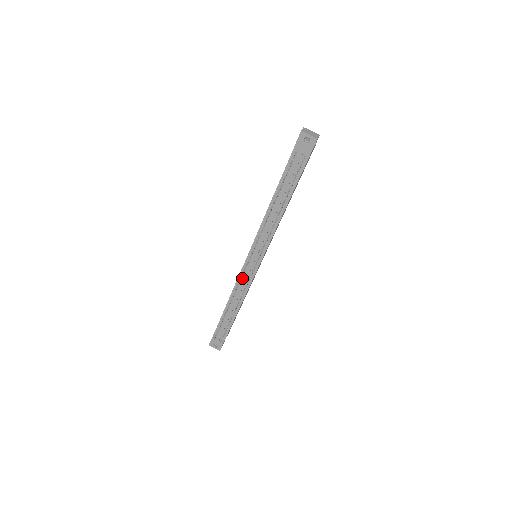
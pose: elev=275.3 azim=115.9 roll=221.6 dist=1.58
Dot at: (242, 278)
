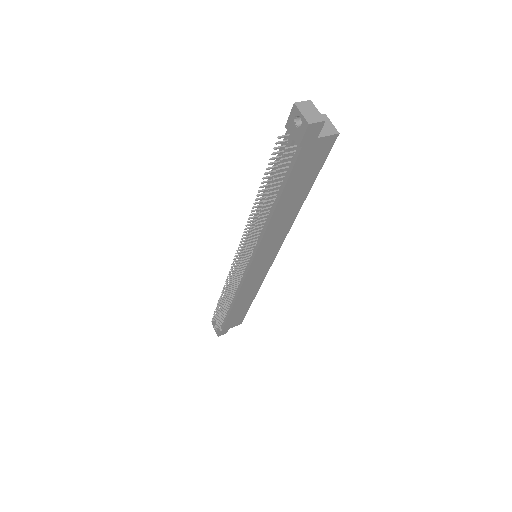
Dot at: occluded
